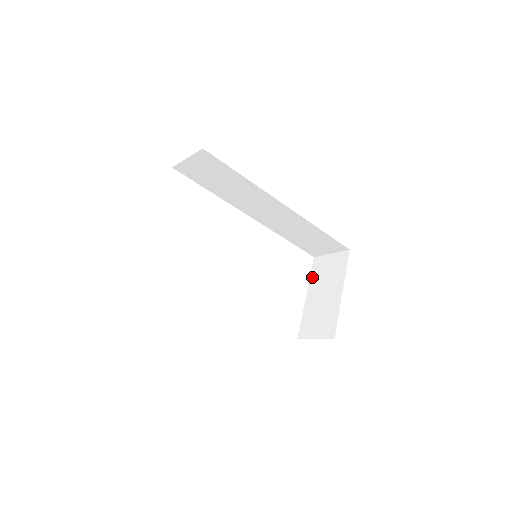
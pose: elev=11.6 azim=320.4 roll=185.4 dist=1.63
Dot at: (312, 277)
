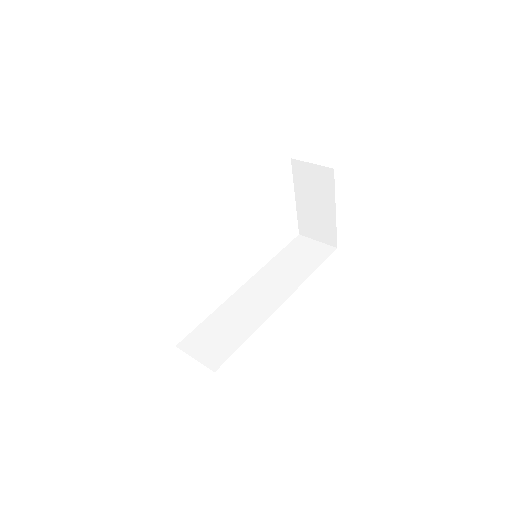
Dot at: (296, 181)
